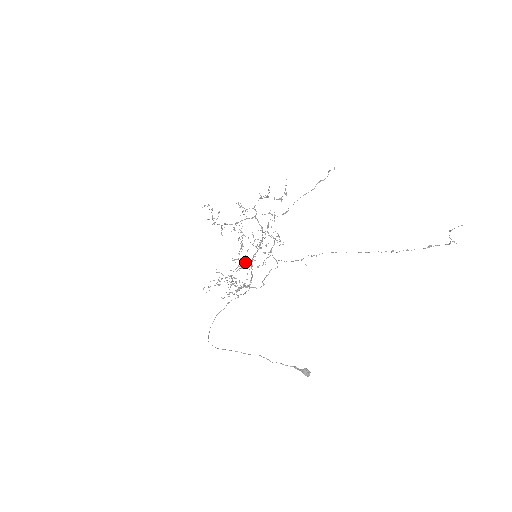
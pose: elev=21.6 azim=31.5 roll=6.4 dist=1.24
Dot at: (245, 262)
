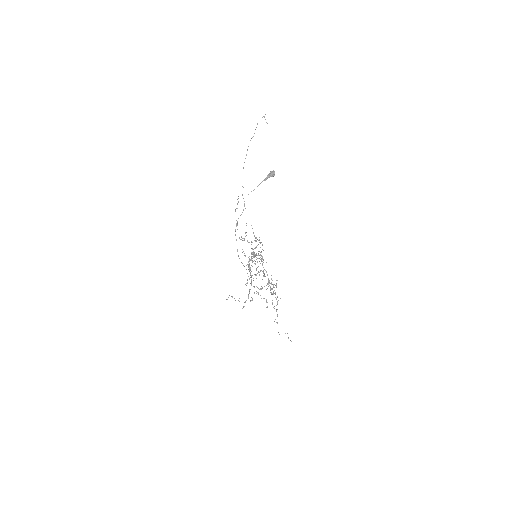
Dot at: occluded
